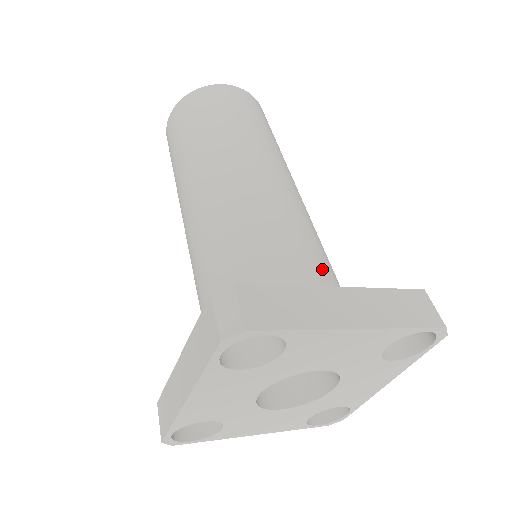
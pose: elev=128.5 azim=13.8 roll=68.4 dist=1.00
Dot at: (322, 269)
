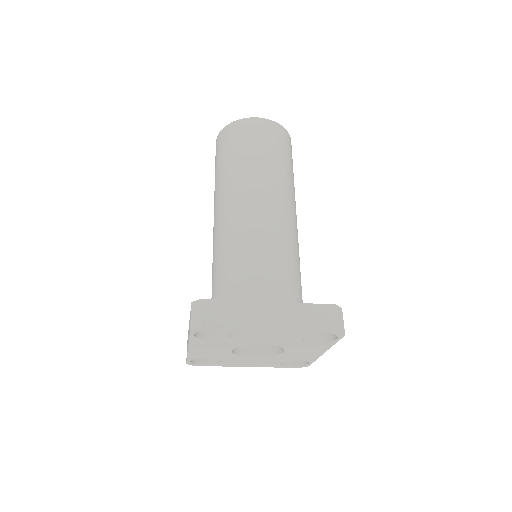
Dot at: (280, 280)
